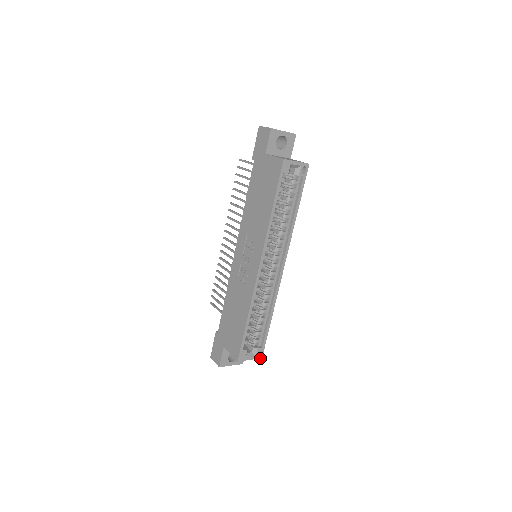
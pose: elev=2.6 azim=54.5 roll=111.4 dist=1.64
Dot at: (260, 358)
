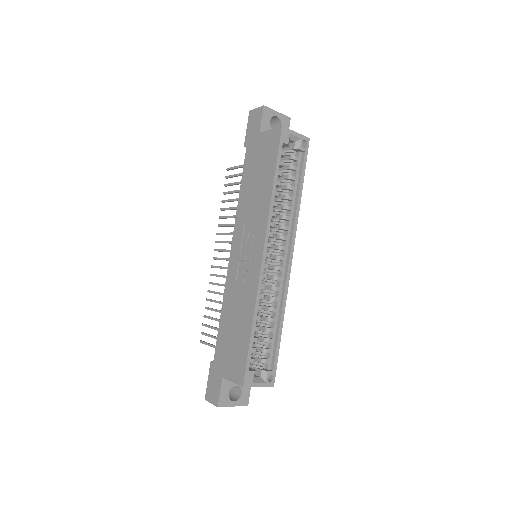
Dot at: (271, 386)
